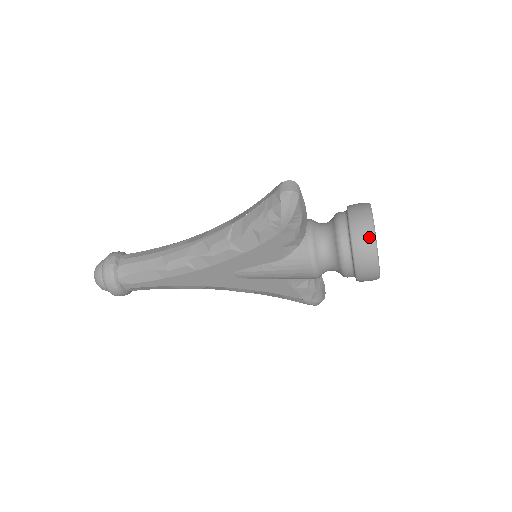
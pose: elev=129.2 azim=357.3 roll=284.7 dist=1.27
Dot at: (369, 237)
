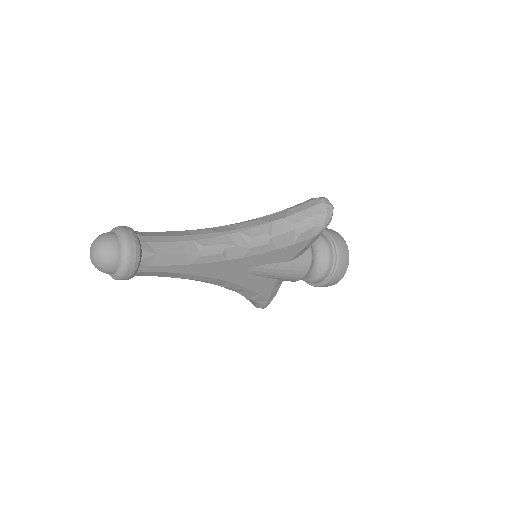
Dot at: (347, 252)
